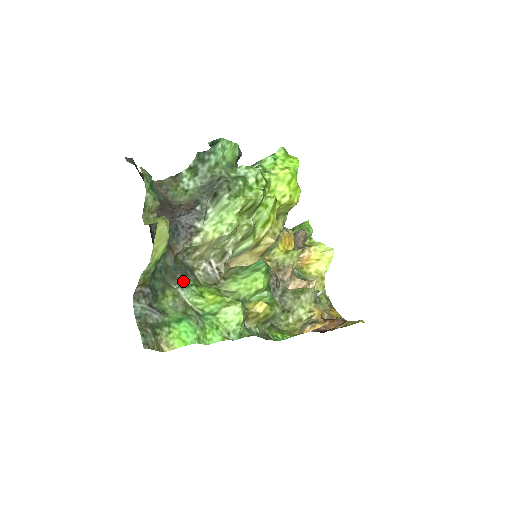
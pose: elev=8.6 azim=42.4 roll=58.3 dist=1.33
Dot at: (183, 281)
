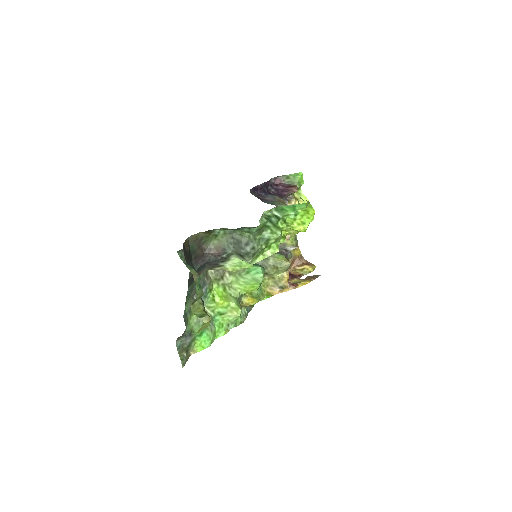
Dot at: occluded
